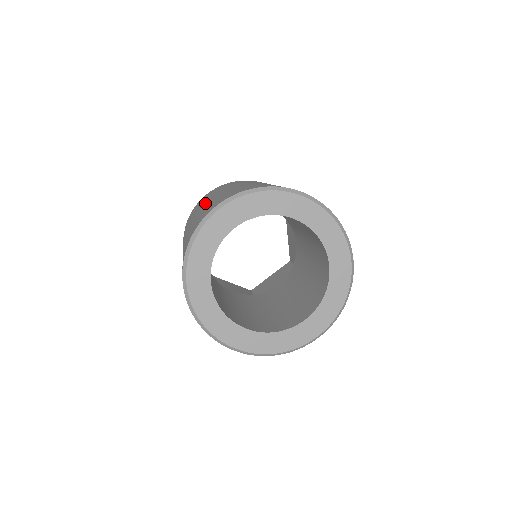
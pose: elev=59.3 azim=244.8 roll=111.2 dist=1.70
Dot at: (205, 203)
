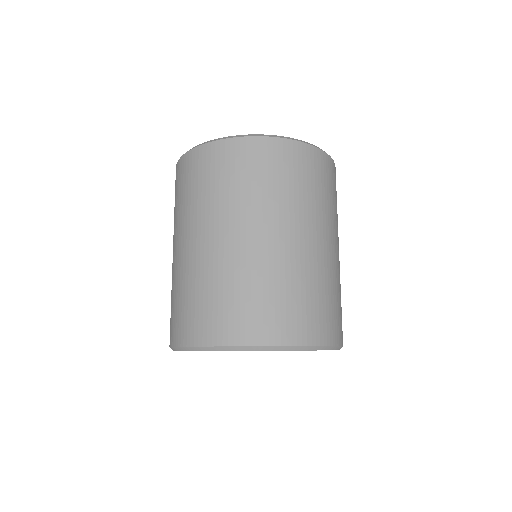
Dot at: (174, 249)
